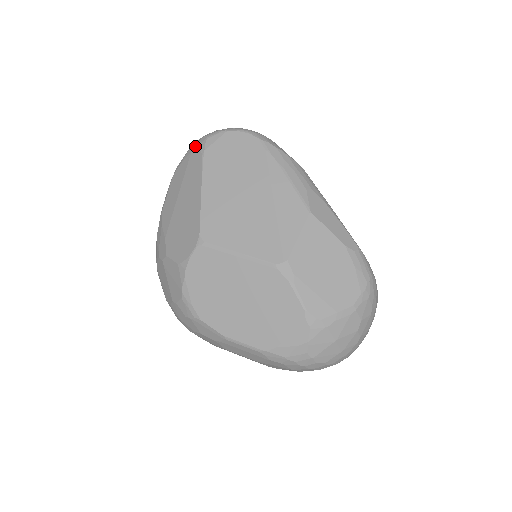
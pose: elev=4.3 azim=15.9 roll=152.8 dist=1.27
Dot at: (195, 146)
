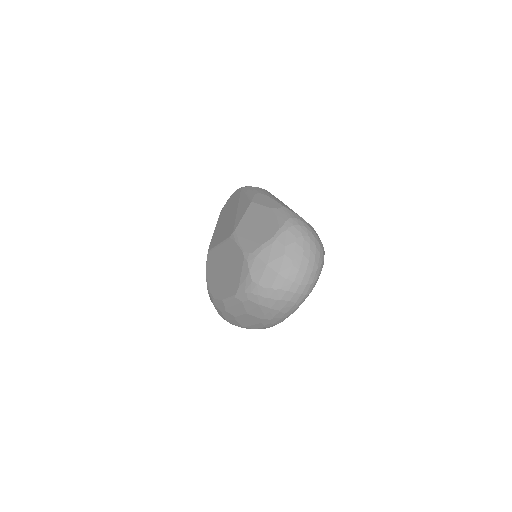
Dot at: occluded
